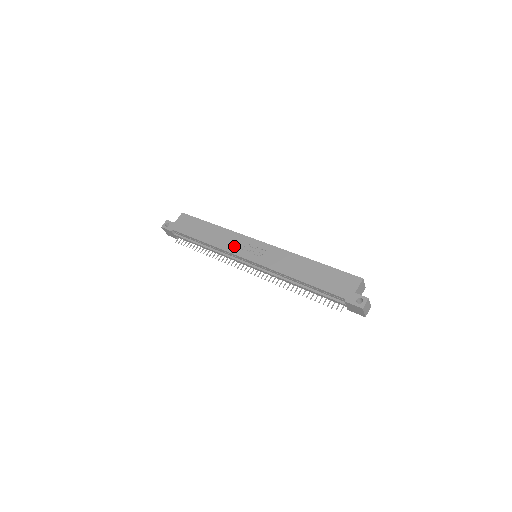
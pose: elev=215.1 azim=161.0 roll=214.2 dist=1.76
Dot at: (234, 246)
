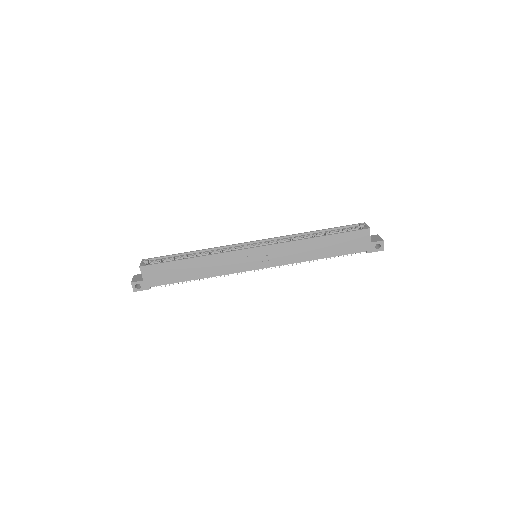
Dot at: (234, 266)
